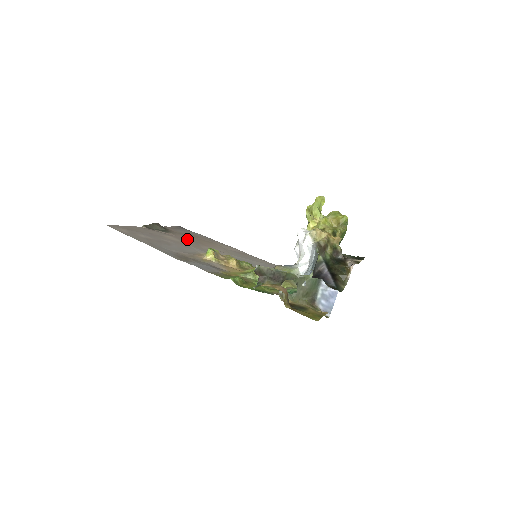
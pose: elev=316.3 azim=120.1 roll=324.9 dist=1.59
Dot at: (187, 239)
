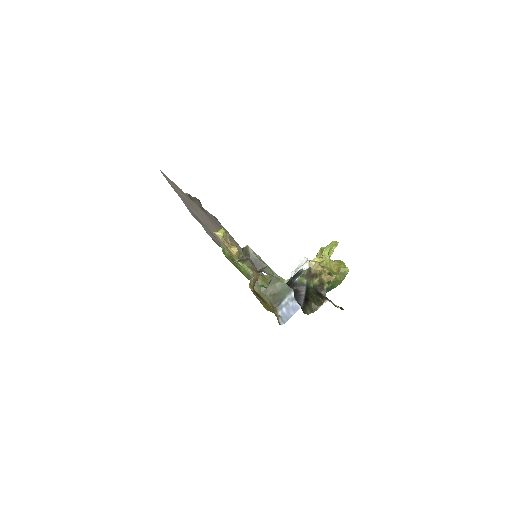
Dot at: occluded
